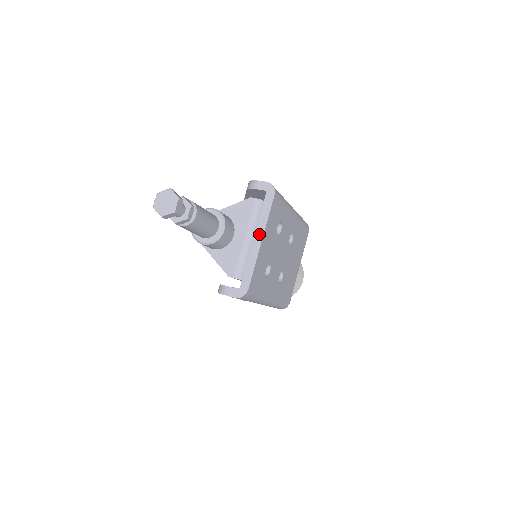
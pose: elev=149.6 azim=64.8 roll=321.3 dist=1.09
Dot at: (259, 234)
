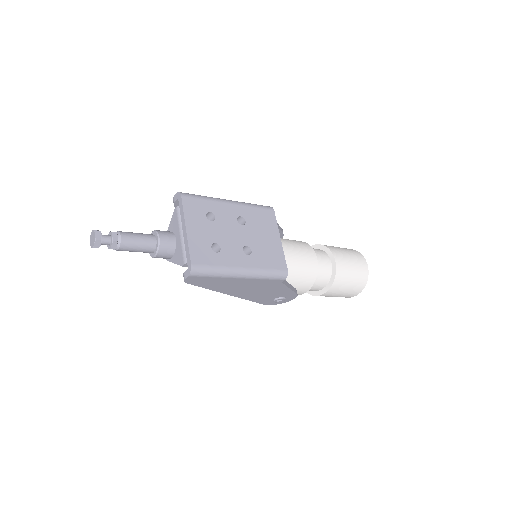
Dot at: (184, 226)
